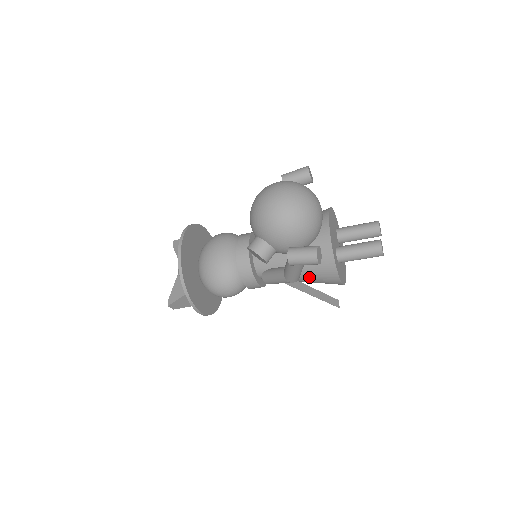
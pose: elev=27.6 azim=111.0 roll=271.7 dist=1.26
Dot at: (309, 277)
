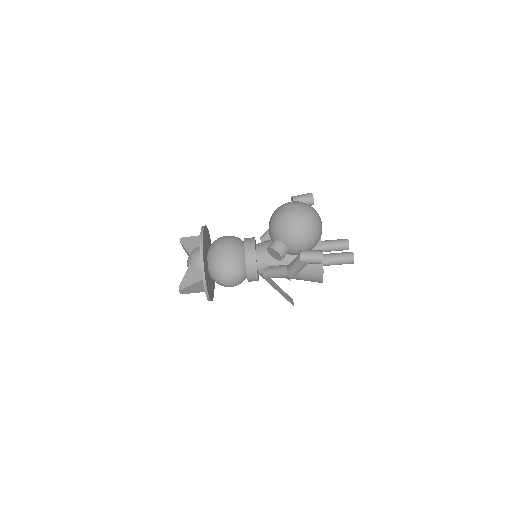
Dot at: (300, 275)
